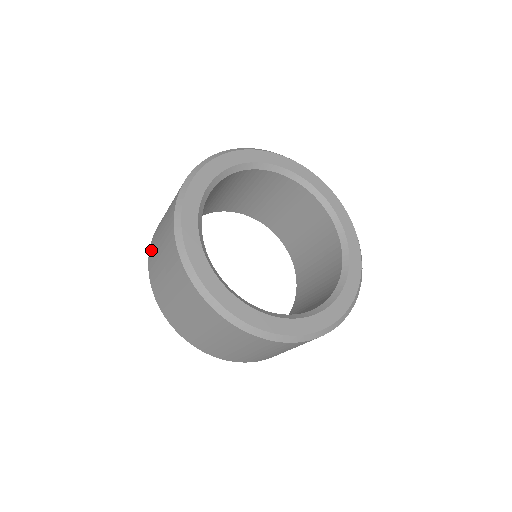
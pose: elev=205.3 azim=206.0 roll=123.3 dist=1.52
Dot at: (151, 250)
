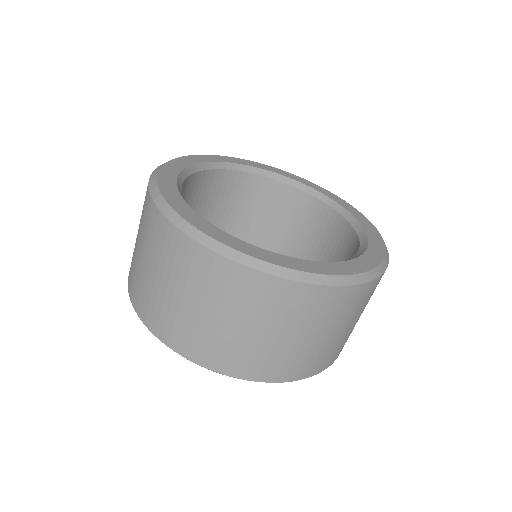
Dot at: (142, 307)
